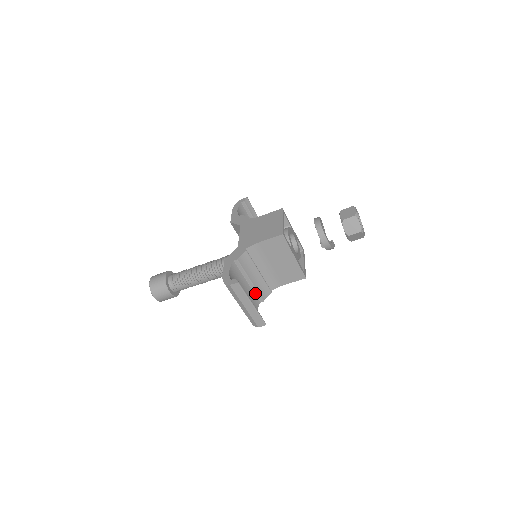
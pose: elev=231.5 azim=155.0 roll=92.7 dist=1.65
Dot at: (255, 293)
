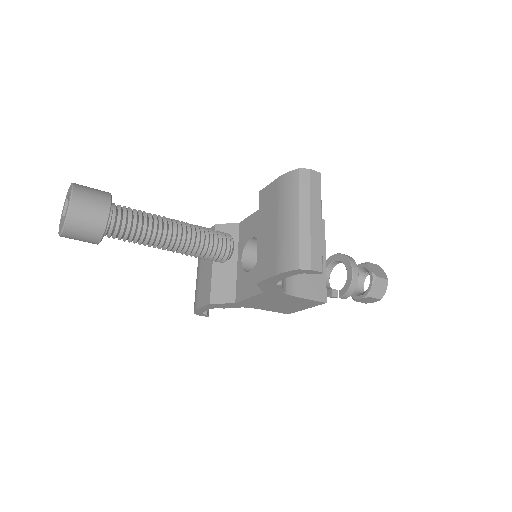
Dot at: occluded
